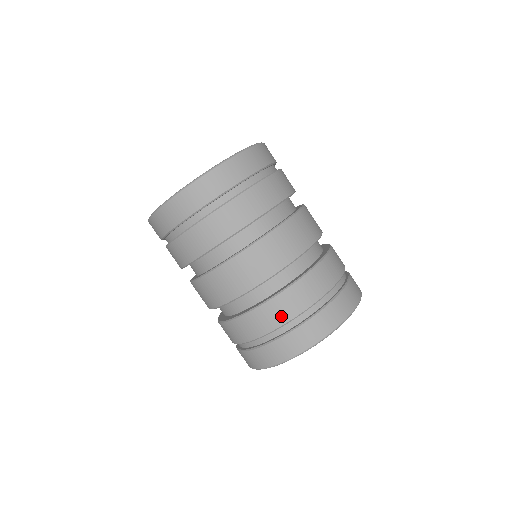
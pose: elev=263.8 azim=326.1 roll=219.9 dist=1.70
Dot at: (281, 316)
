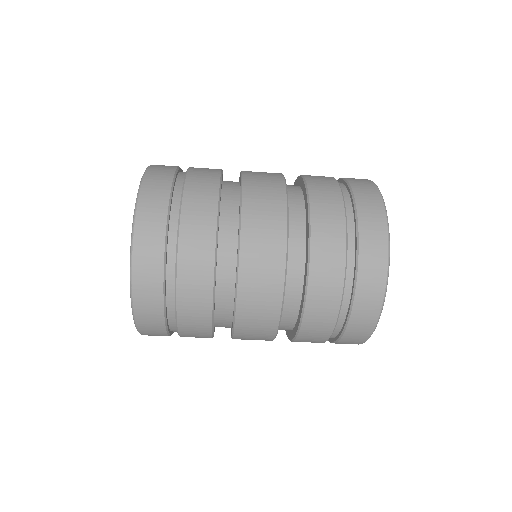
Dot at: occluded
